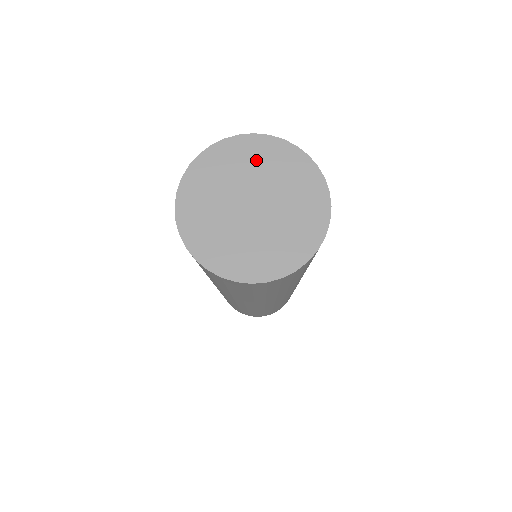
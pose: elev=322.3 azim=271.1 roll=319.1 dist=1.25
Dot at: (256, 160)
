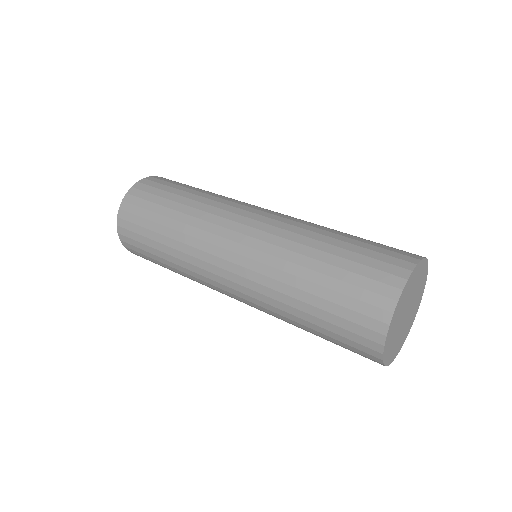
Dot at: (416, 280)
